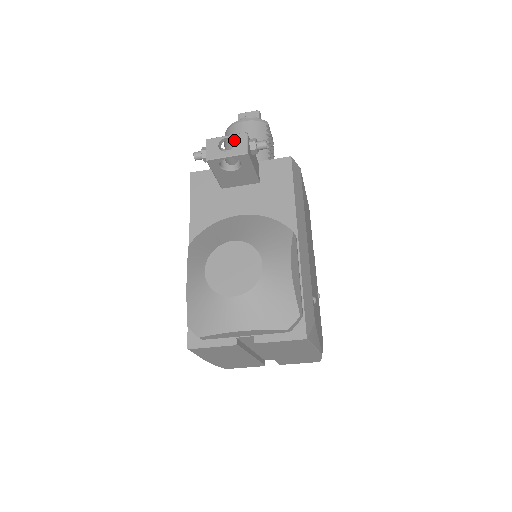
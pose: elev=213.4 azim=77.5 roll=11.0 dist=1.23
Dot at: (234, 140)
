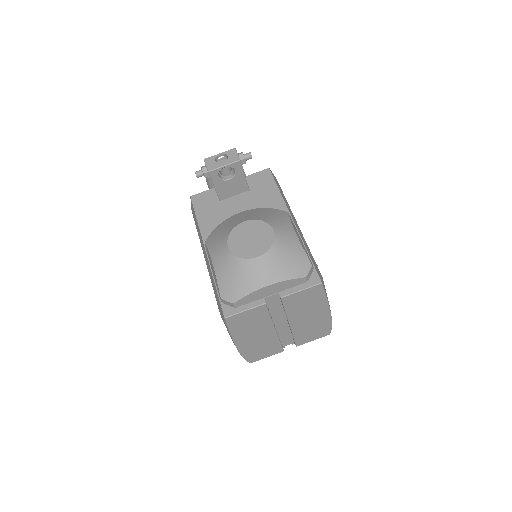
Dot at: (227, 154)
